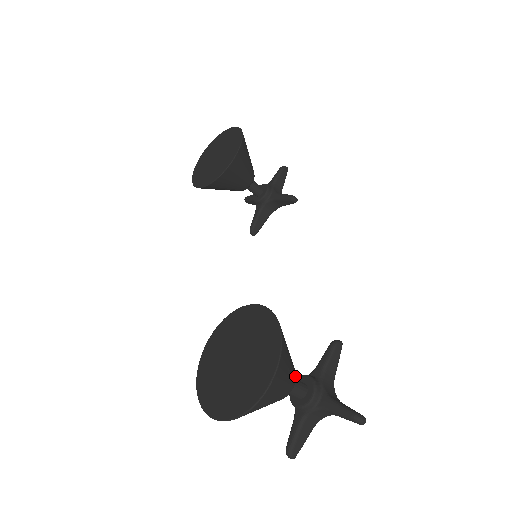
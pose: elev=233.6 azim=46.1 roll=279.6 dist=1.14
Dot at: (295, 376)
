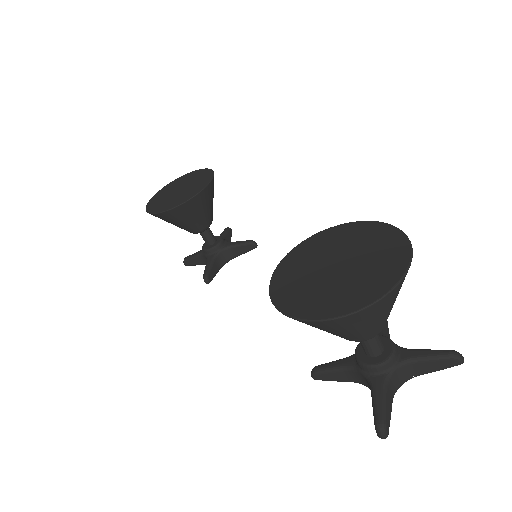
Dot at: occluded
